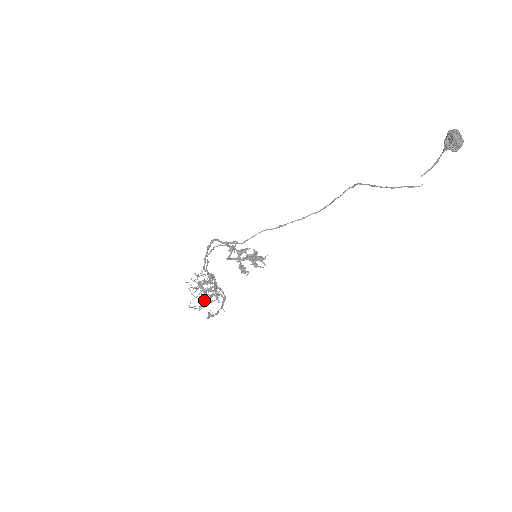
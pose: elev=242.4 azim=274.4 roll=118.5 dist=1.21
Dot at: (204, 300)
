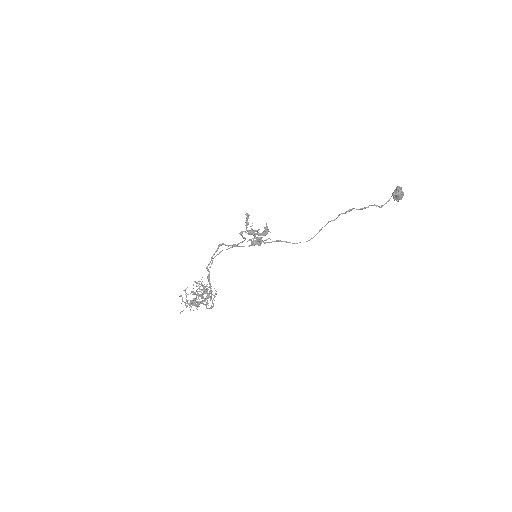
Dot at: occluded
